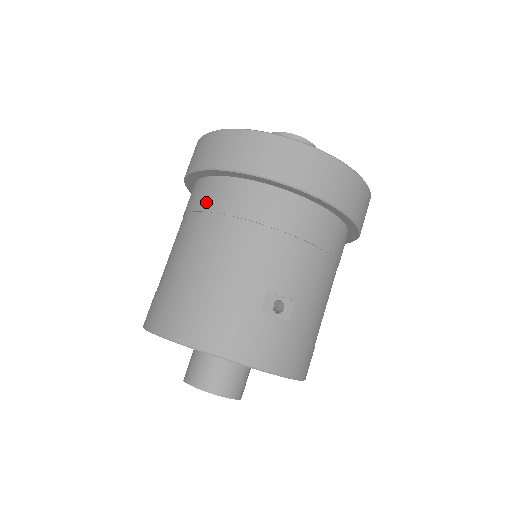
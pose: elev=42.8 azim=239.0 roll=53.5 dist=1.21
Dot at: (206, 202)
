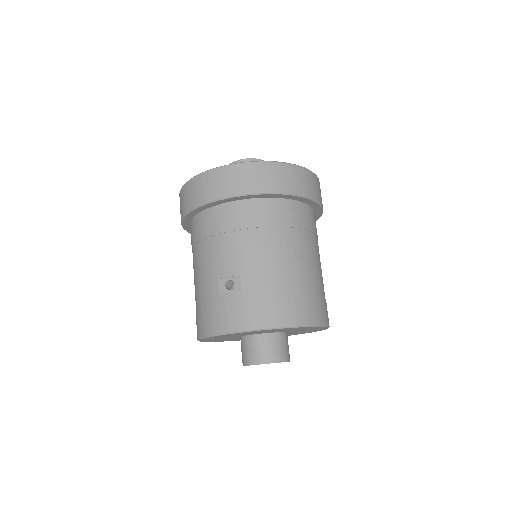
Dot at: occluded
